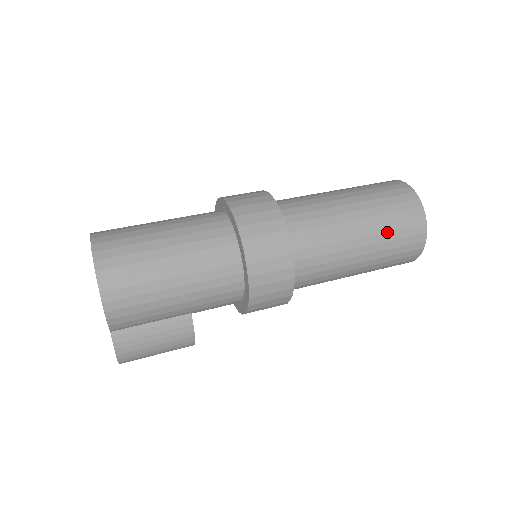
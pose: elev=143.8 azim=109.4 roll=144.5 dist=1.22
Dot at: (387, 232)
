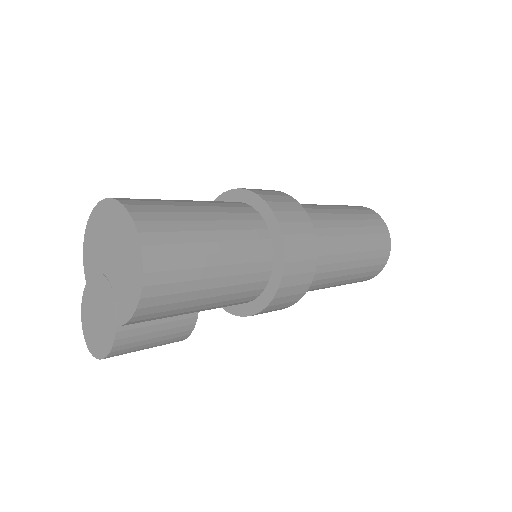
Dot at: (367, 259)
